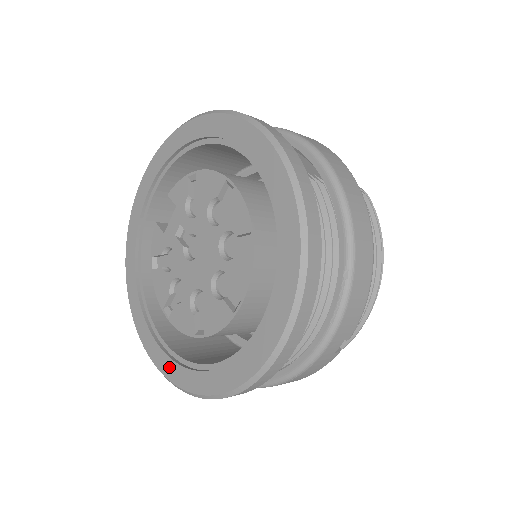
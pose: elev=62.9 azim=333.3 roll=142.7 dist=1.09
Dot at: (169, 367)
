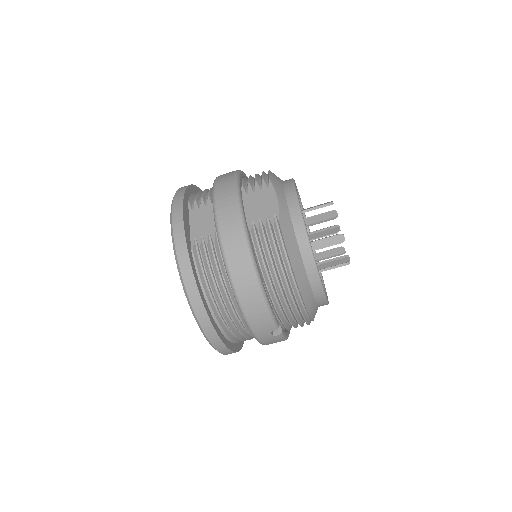
Dot at: occluded
